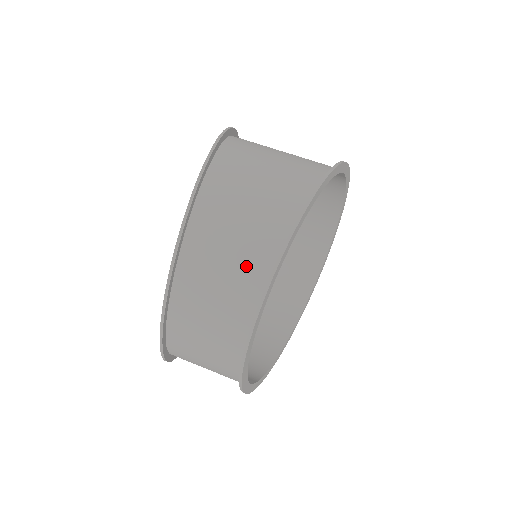
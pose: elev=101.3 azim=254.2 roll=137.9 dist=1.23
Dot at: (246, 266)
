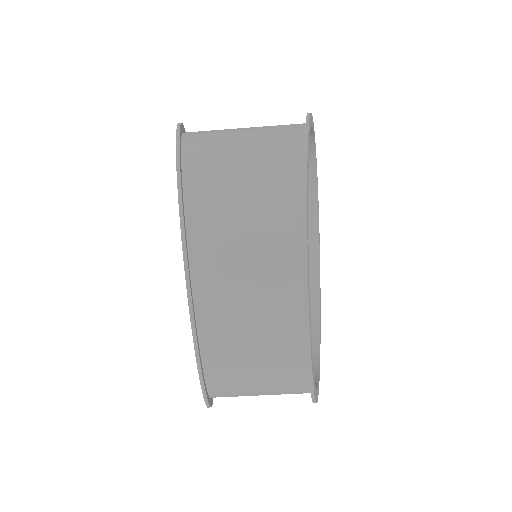
Dot at: (270, 226)
